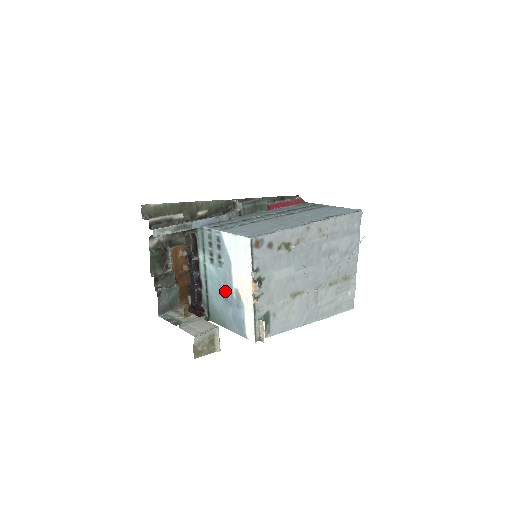
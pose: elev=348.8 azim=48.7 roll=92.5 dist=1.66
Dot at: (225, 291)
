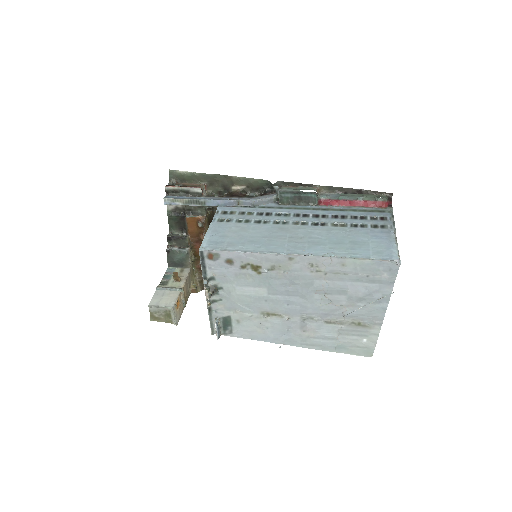
Dot at: occluded
